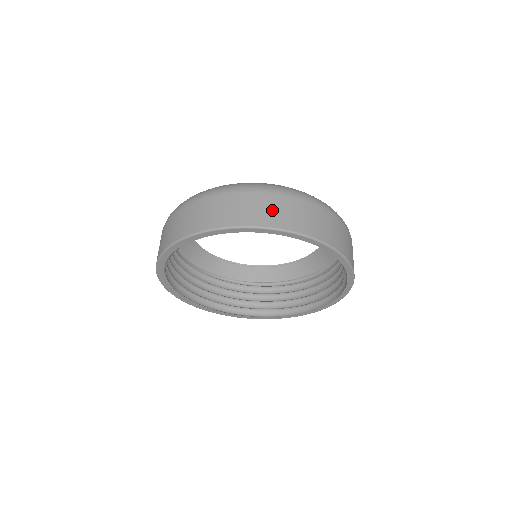
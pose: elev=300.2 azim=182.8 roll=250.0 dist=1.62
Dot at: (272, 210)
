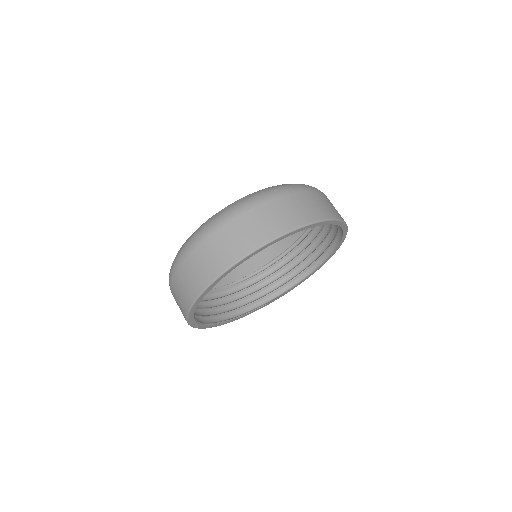
Dot at: (235, 240)
